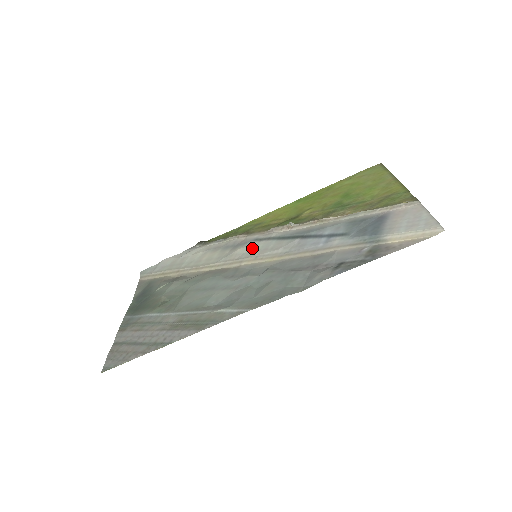
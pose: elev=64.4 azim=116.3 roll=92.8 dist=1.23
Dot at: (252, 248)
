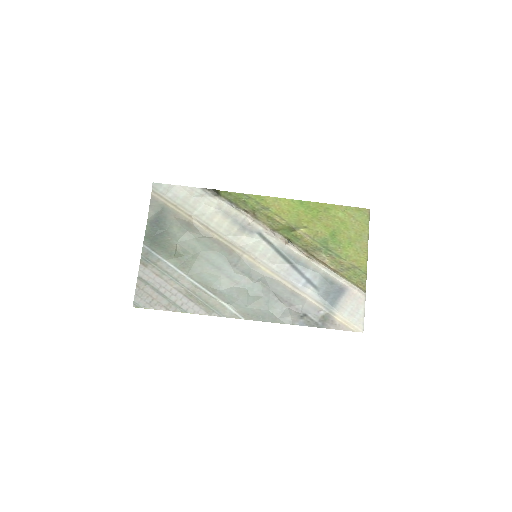
Dot at: (255, 244)
